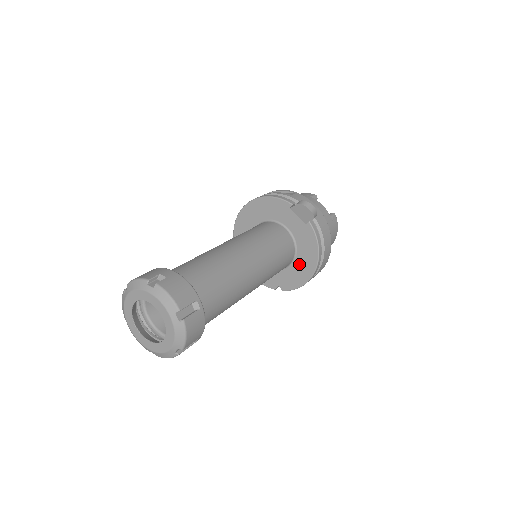
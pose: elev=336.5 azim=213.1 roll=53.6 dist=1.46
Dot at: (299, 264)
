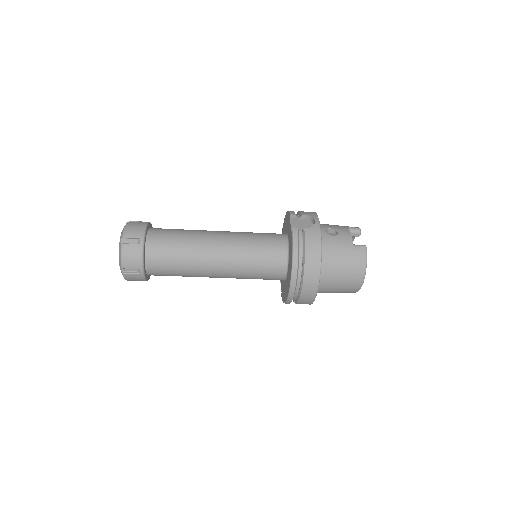
Dot at: (288, 272)
